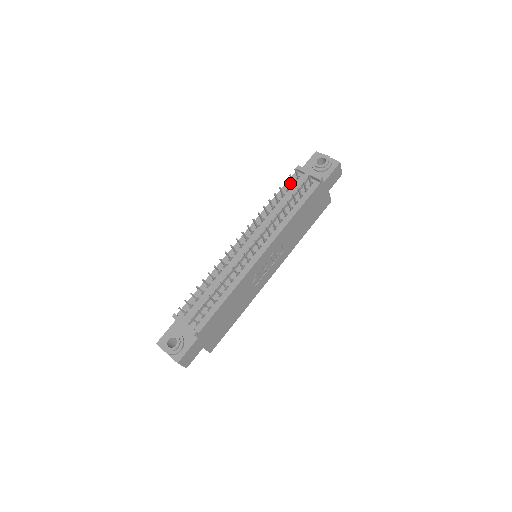
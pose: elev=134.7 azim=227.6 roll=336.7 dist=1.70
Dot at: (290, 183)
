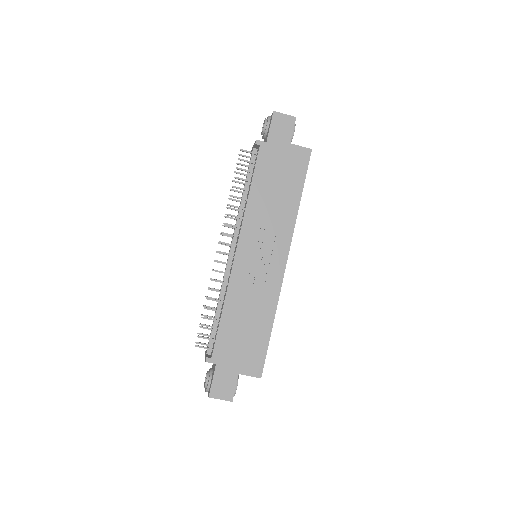
Dot at: occluded
